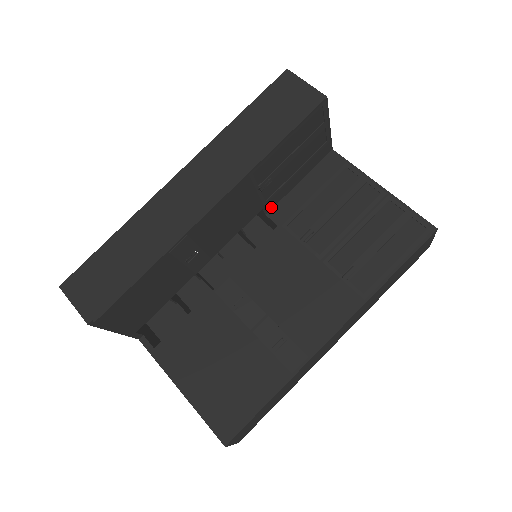
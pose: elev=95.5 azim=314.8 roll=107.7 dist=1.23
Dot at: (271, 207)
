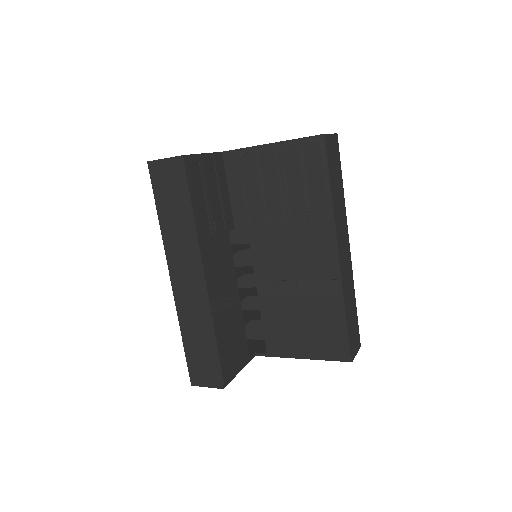
Dot at: (232, 223)
